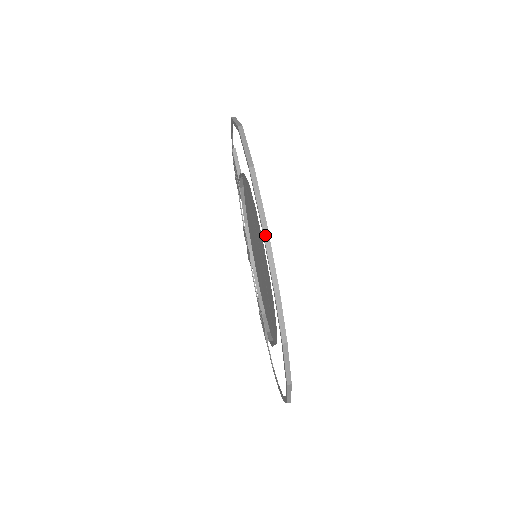
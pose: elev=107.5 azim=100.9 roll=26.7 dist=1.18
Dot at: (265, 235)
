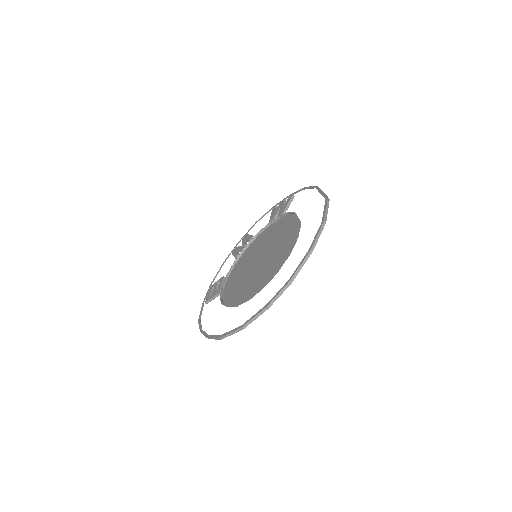
Dot at: (308, 255)
